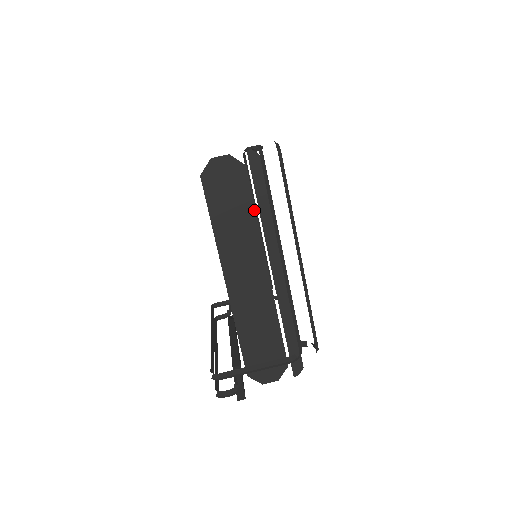
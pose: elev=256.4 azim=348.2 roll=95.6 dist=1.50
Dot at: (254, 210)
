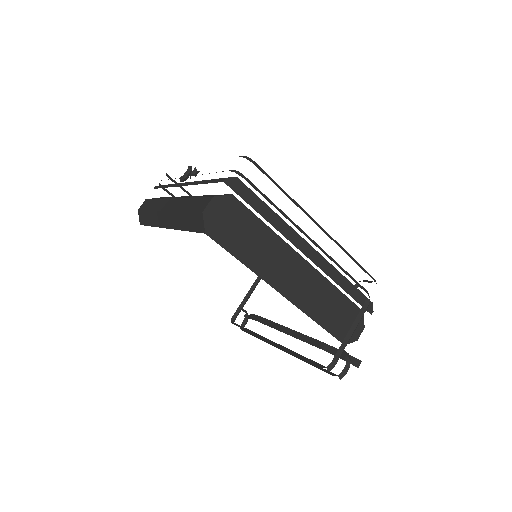
Dot at: (263, 223)
